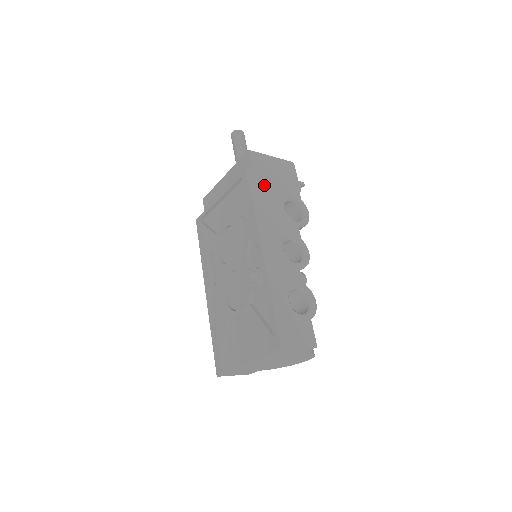
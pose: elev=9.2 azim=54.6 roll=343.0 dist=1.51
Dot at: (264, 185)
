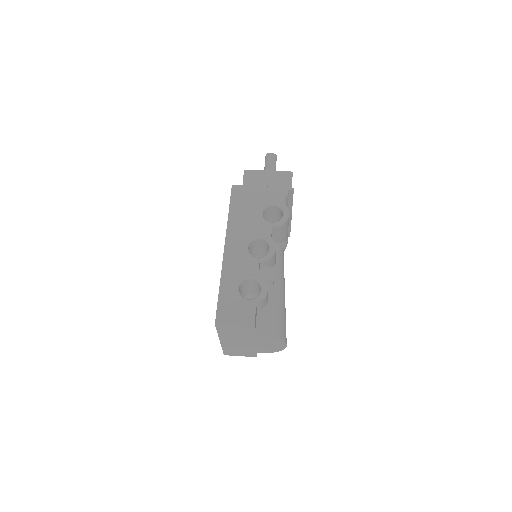
Dot at: (246, 196)
